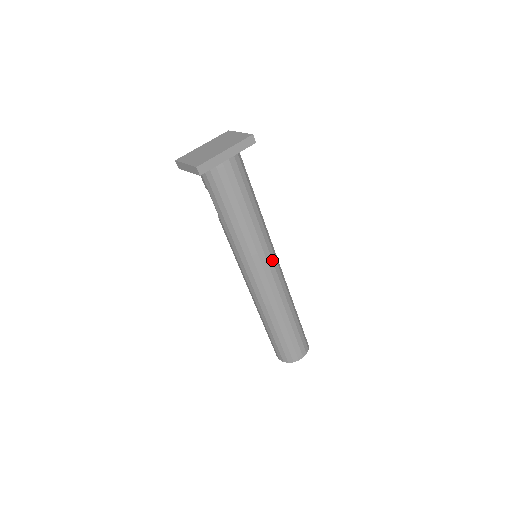
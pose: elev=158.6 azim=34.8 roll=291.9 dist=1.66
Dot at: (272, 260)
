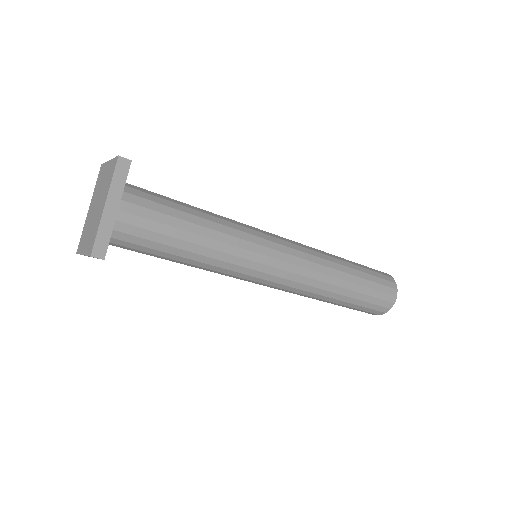
Dot at: (274, 250)
